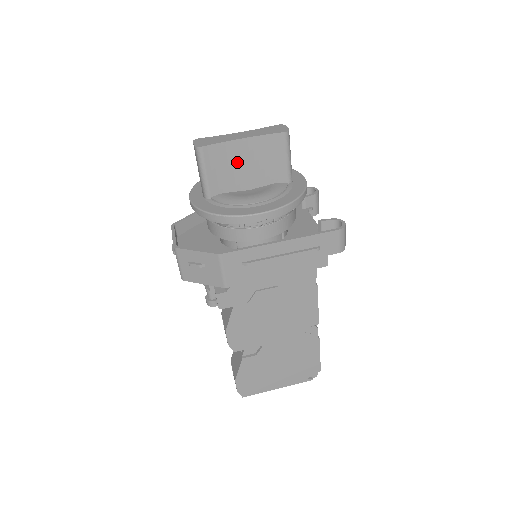
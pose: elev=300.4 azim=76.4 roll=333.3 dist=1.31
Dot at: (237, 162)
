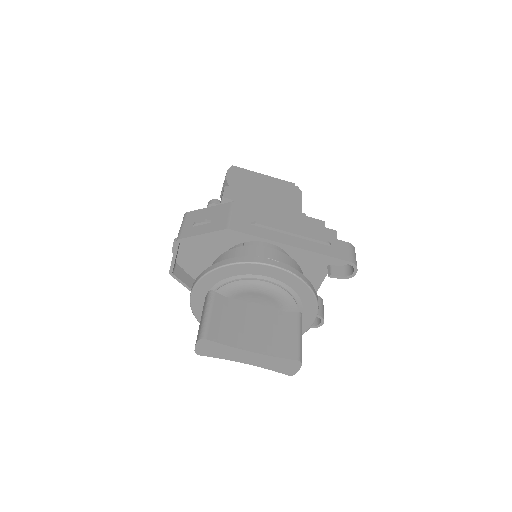
Dot at: occluded
